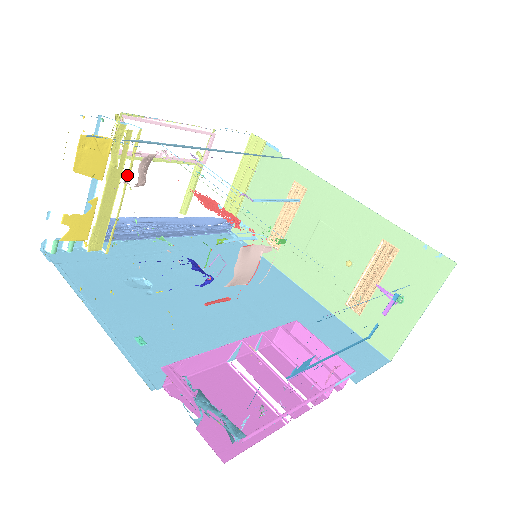
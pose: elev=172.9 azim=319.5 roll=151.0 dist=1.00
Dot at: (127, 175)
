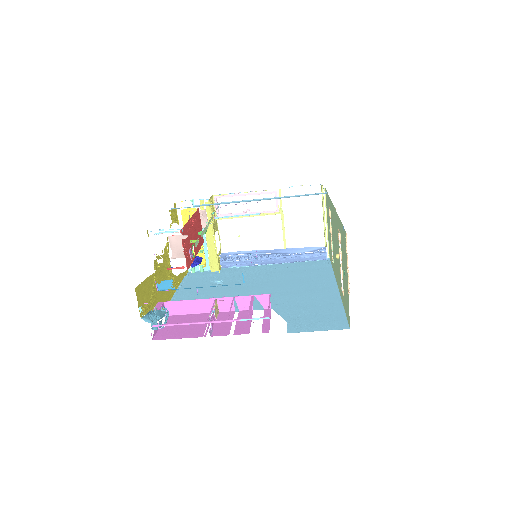
Dot at: (212, 226)
